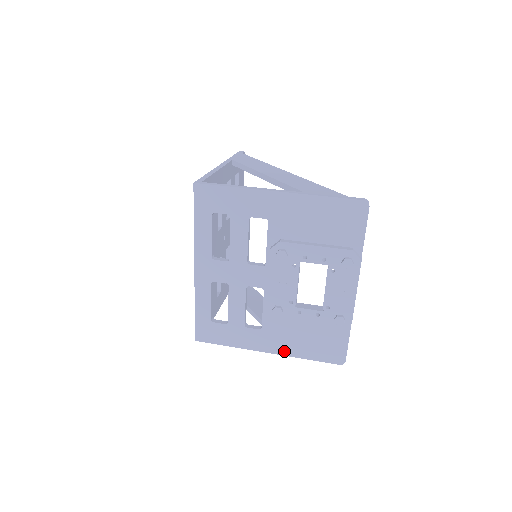
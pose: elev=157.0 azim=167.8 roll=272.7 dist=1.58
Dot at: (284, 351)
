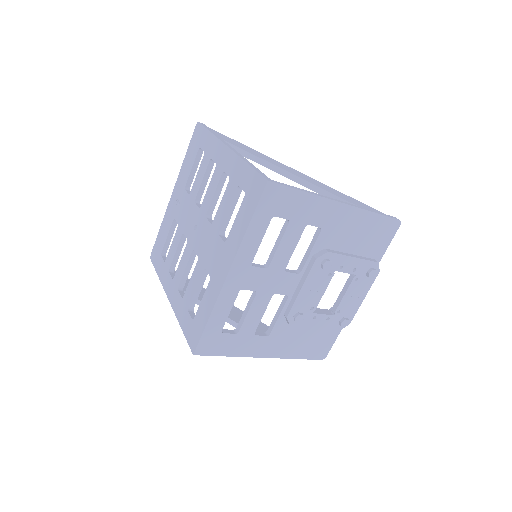
Dot at: (281, 354)
